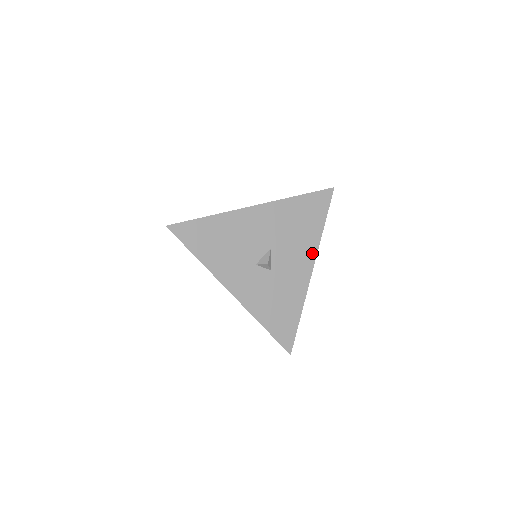
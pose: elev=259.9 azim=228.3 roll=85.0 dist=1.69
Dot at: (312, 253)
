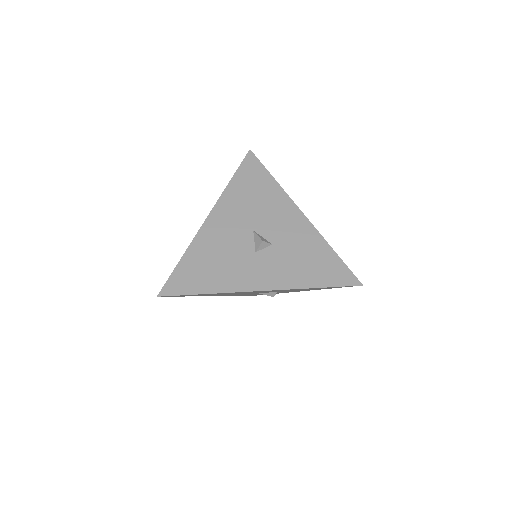
Dot at: (287, 203)
